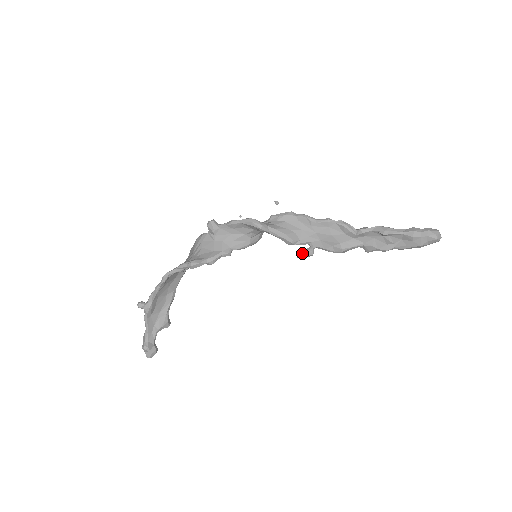
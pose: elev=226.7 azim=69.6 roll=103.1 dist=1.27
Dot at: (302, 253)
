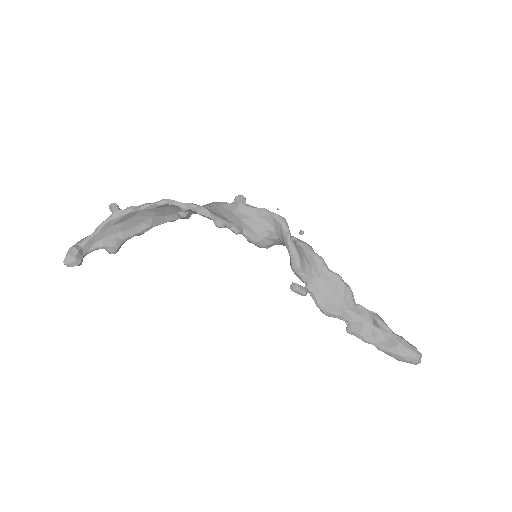
Dot at: (298, 285)
